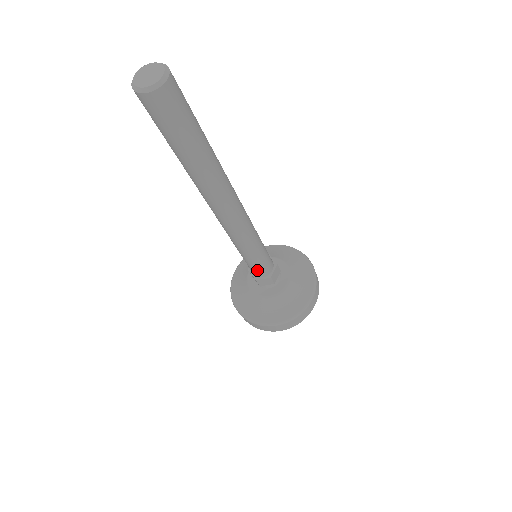
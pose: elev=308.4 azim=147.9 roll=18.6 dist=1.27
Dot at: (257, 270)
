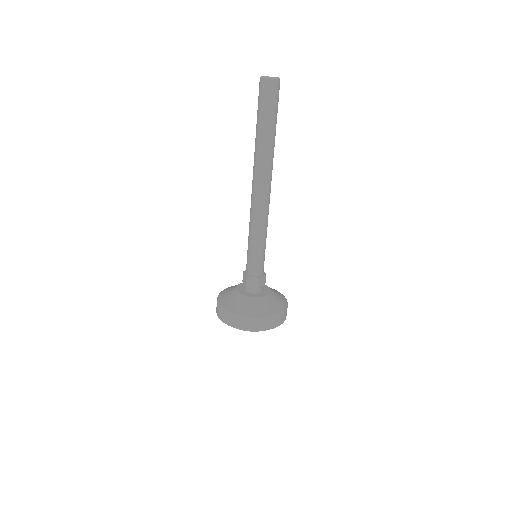
Dot at: (261, 264)
